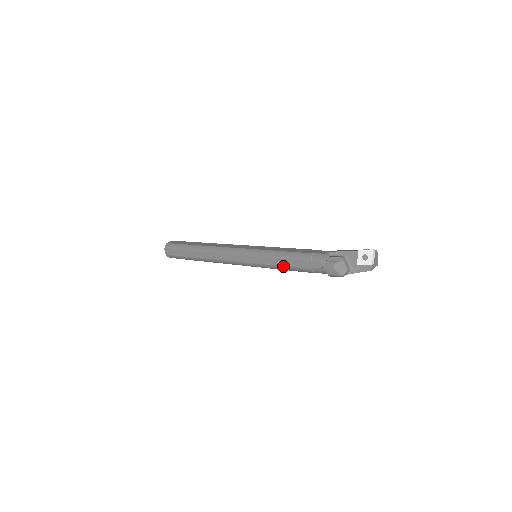
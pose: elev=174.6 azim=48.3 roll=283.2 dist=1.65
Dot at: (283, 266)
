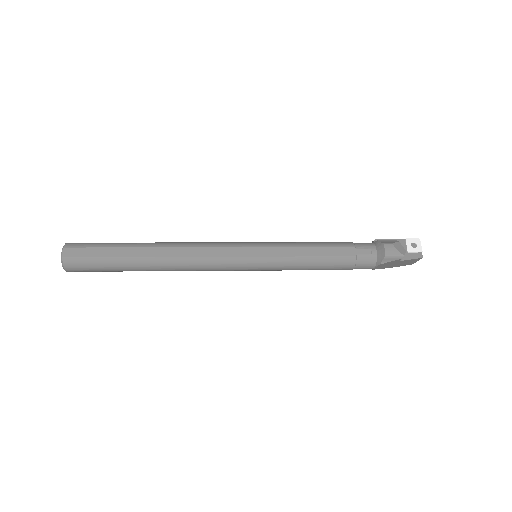
Dot at: (314, 256)
